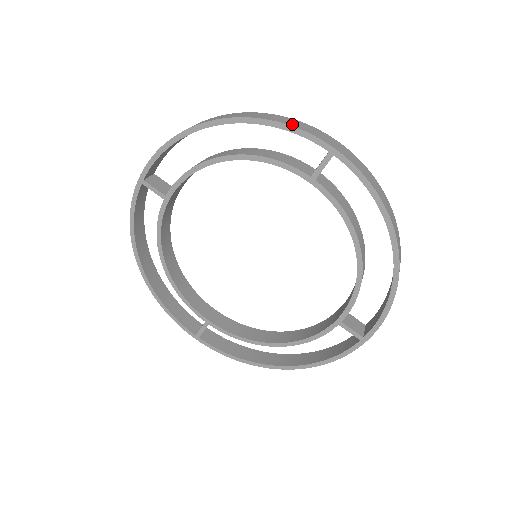
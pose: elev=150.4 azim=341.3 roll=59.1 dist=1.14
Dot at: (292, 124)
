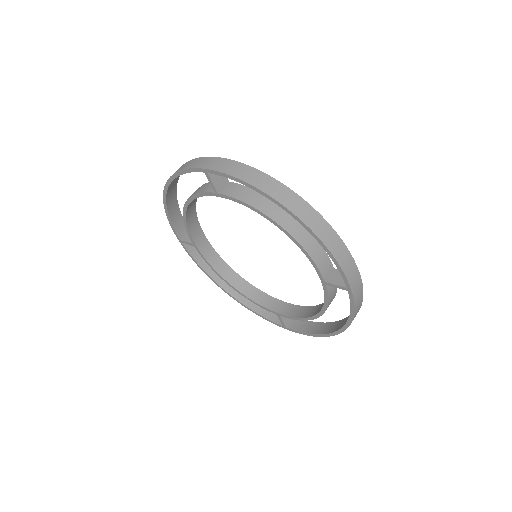
Dot at: (340, 259)
